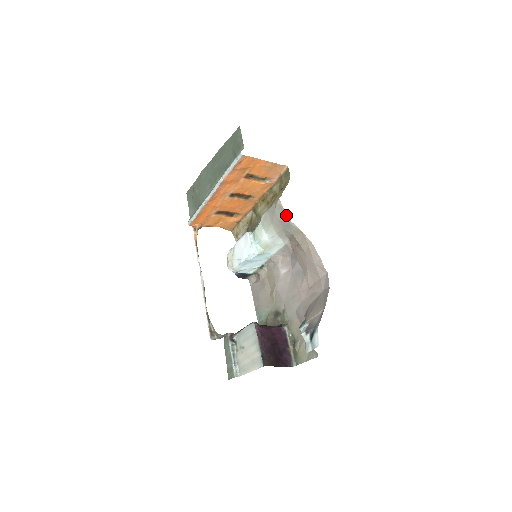
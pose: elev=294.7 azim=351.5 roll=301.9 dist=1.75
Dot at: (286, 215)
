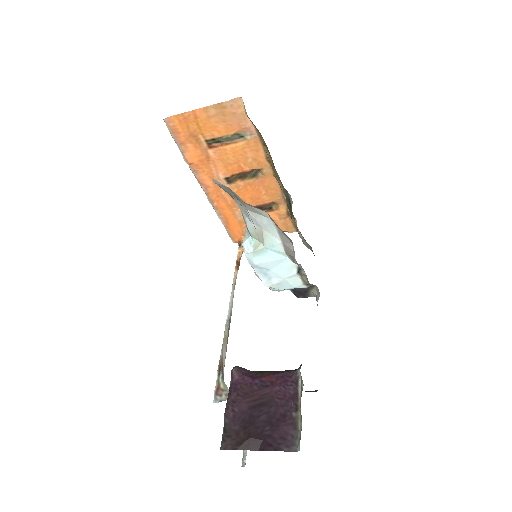
Dot at: occluded
